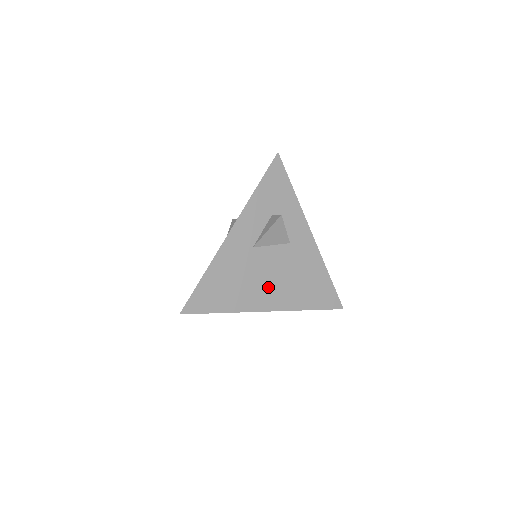
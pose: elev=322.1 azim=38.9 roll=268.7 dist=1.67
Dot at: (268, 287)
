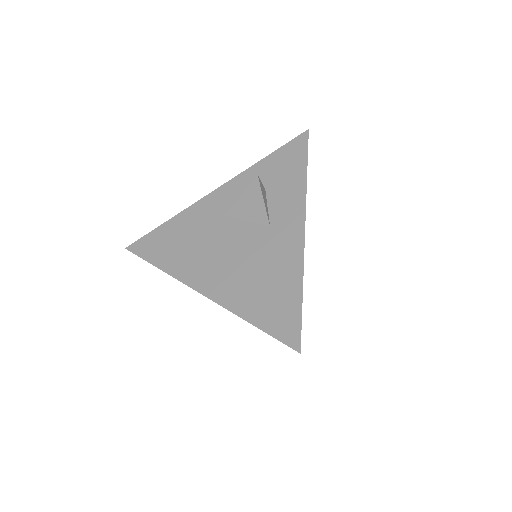
Dot at: (216, 265)
